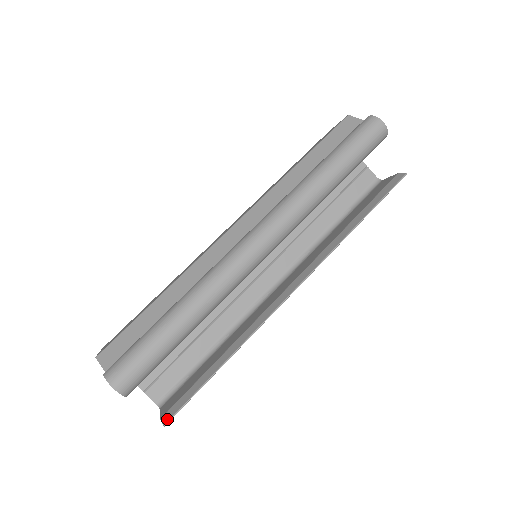
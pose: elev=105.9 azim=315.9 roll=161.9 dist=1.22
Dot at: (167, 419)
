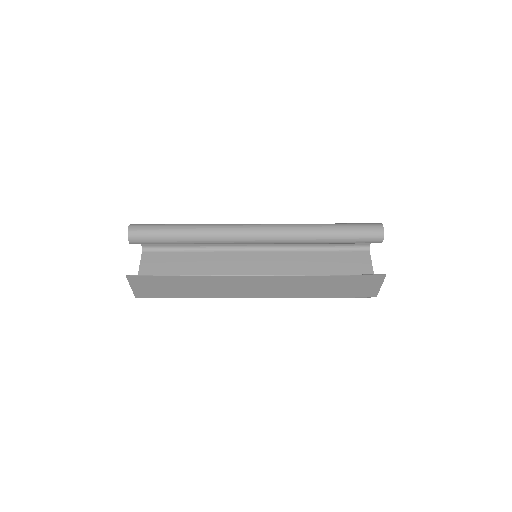
Dot at: (131, 275)
